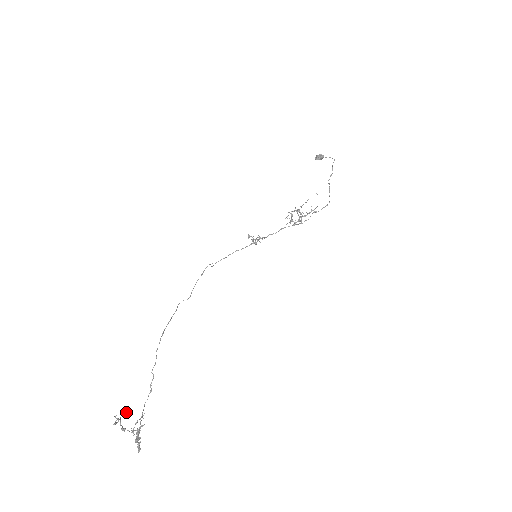
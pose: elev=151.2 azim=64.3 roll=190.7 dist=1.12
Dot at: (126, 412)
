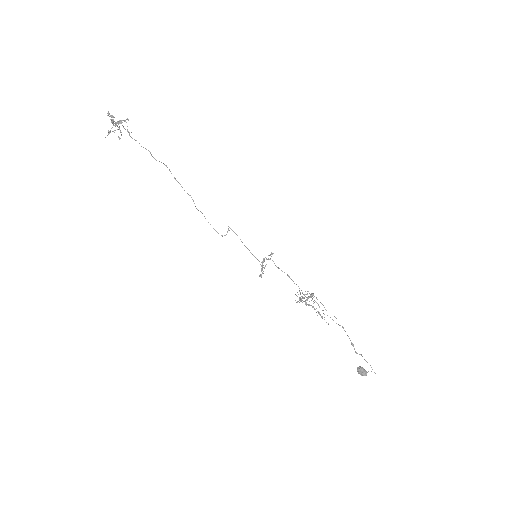
Dot at: occluded
